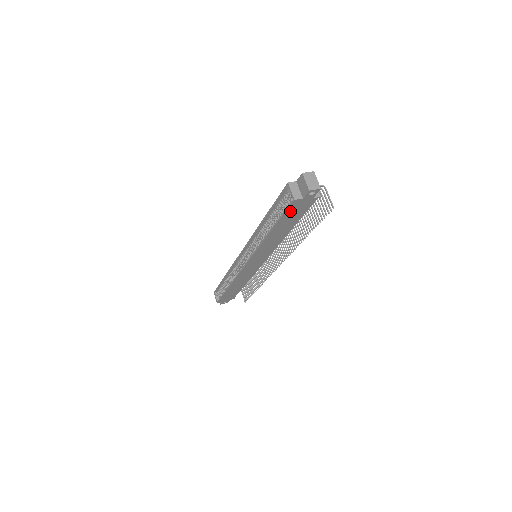
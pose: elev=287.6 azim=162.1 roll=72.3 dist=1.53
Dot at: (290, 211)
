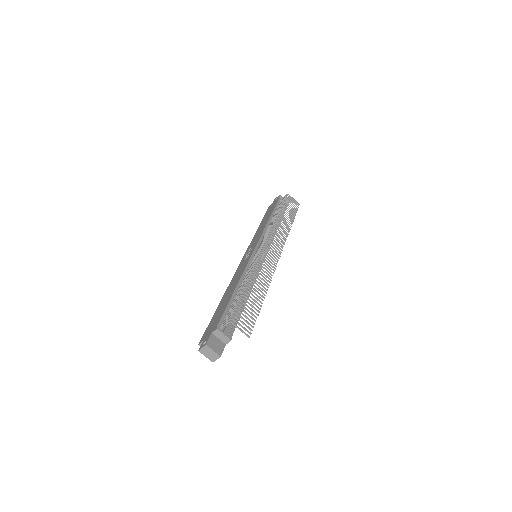
Dot at: occluded
